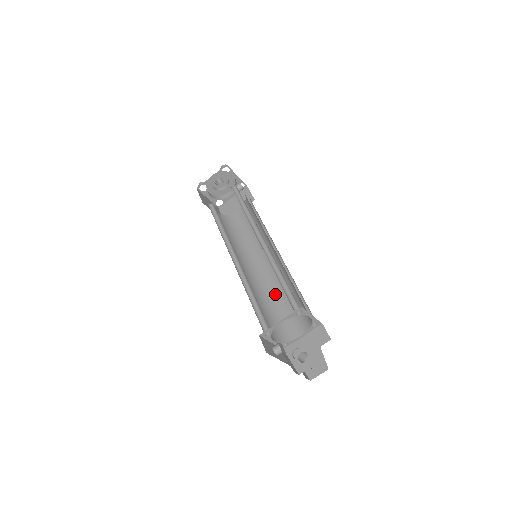
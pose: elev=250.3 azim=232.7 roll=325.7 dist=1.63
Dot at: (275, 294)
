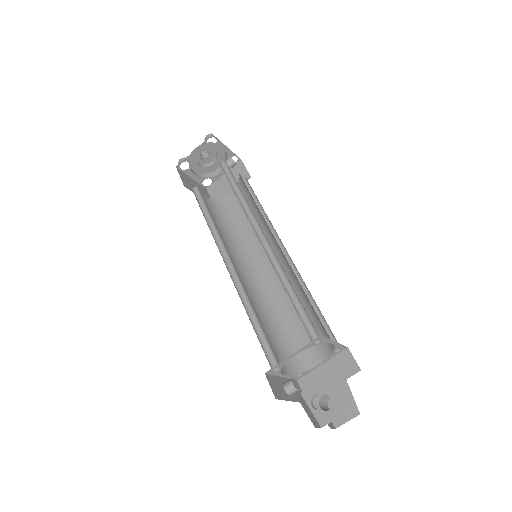
Dot at: (283, 305)
